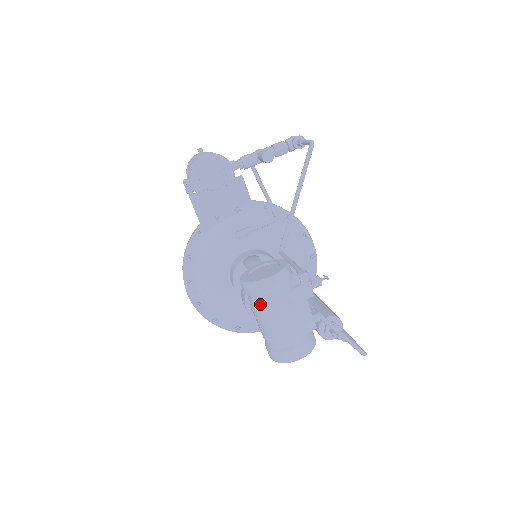
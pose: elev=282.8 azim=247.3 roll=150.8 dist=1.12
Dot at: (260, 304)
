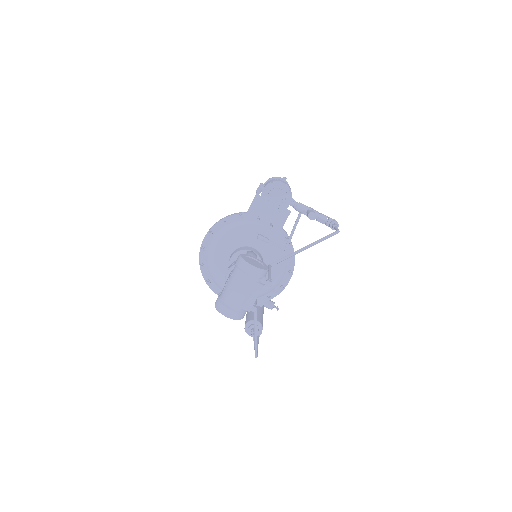
Dot at: (237, 274)
